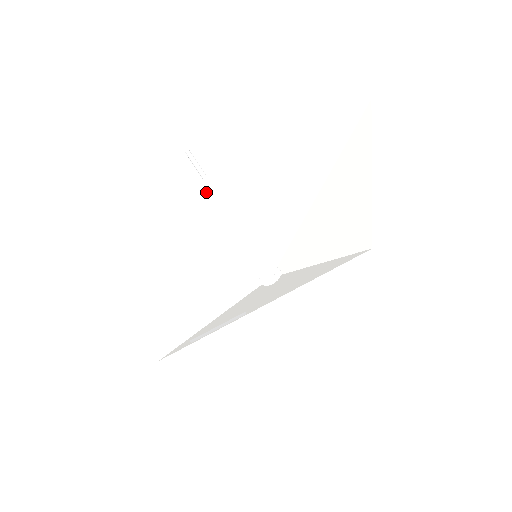
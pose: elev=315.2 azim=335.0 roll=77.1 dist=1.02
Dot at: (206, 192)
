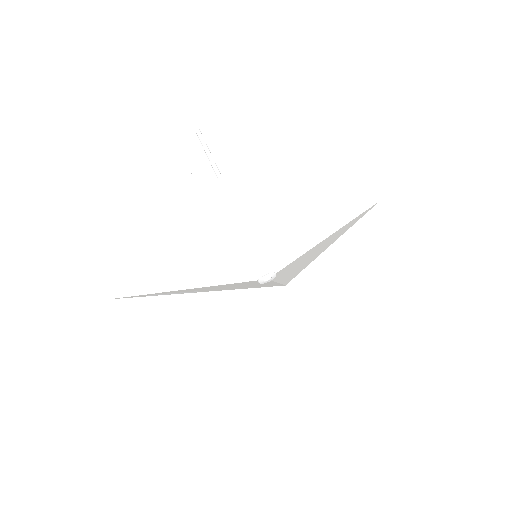
Dot at: (286, 198)
